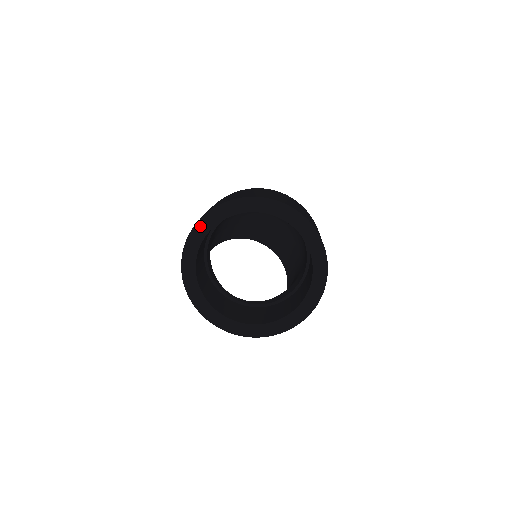
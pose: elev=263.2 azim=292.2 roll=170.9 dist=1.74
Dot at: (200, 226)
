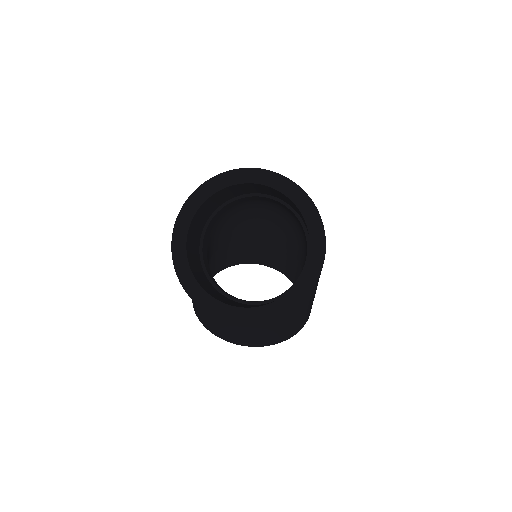
Dot at: (187, 207)
